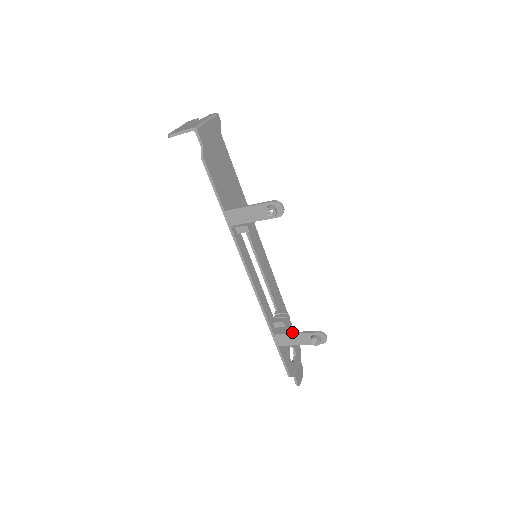
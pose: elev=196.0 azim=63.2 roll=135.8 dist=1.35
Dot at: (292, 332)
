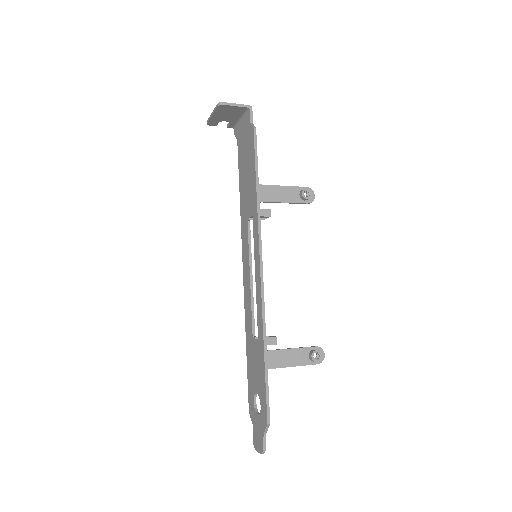
Dot at: (288, 348)
